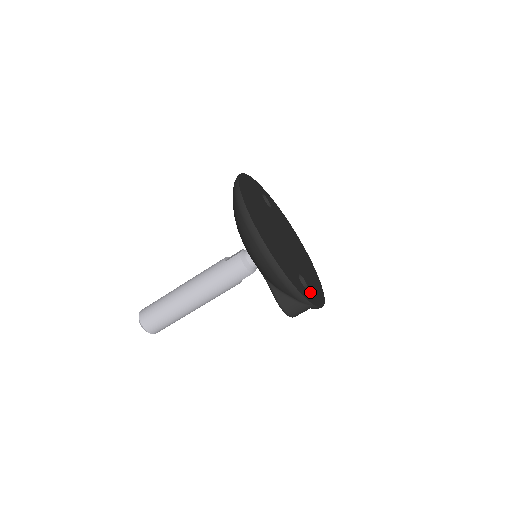
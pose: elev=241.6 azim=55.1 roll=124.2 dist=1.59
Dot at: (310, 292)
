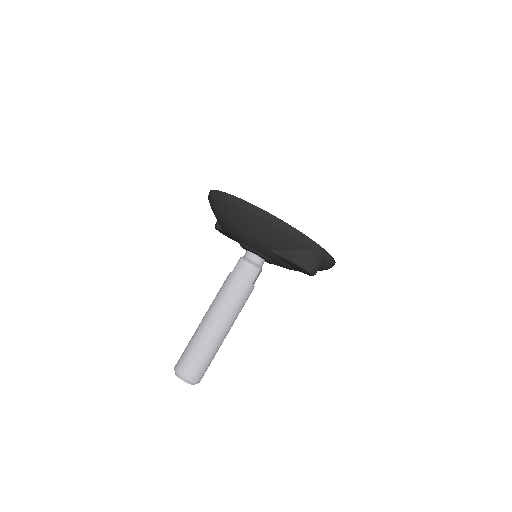
Dot at: occluded
